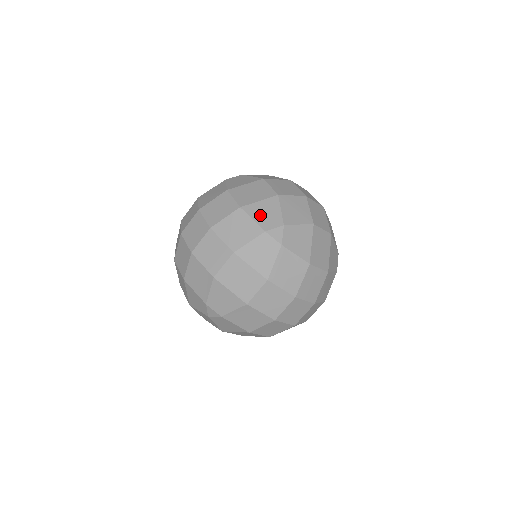
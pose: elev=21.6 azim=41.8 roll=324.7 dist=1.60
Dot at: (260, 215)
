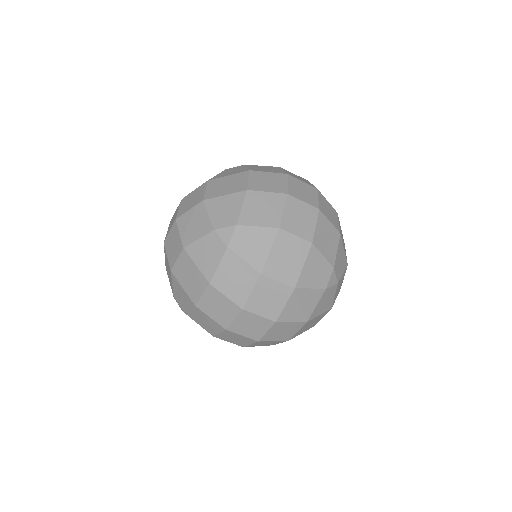
Dot at: (218, 211)
